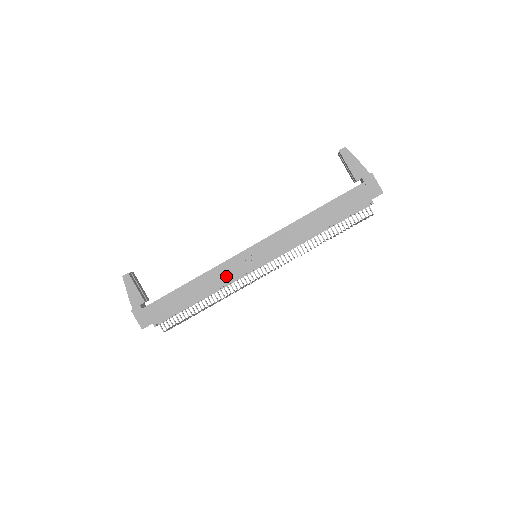
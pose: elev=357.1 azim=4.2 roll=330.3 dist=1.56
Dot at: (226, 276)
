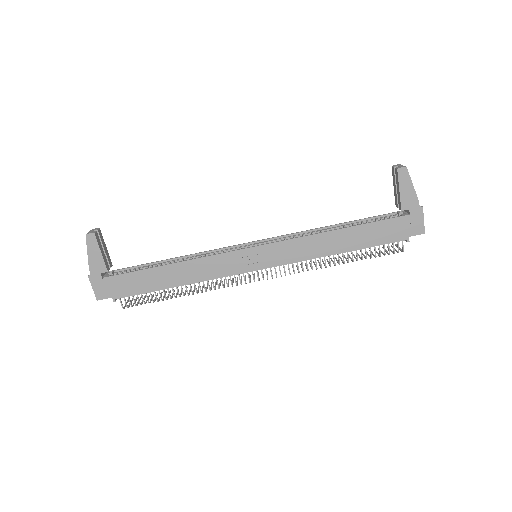
Dot at: (215, 270)
